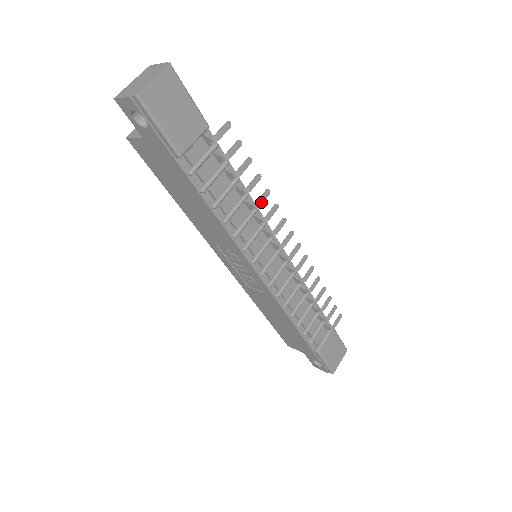
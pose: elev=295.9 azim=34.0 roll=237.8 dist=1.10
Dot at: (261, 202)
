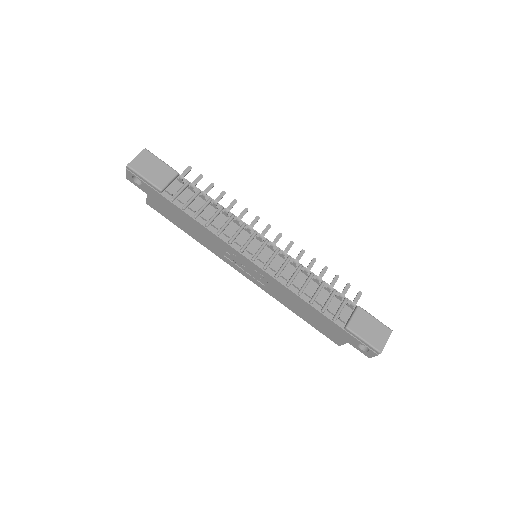
Dot at: (230, 208)
